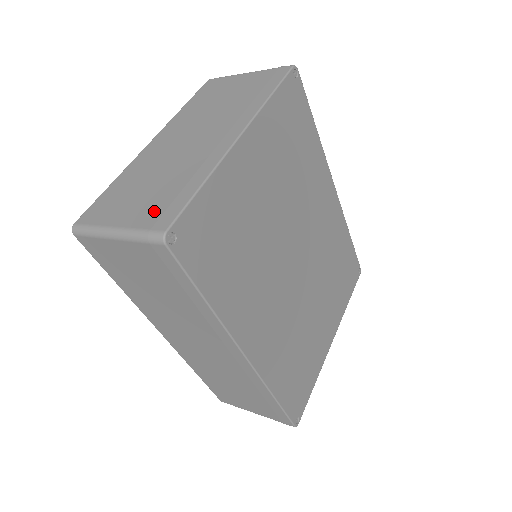
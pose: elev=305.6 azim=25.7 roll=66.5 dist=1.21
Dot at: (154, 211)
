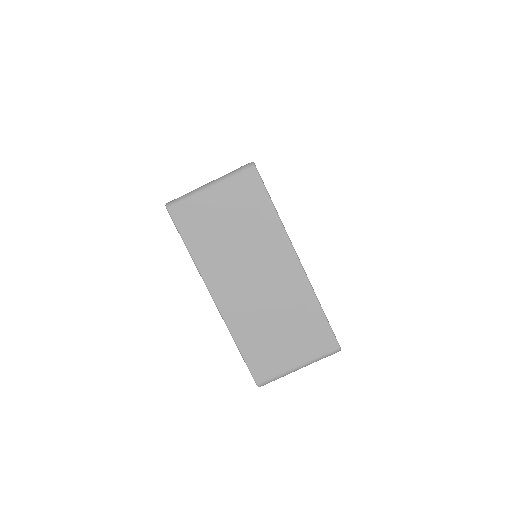
Dot at: (313, 343)
